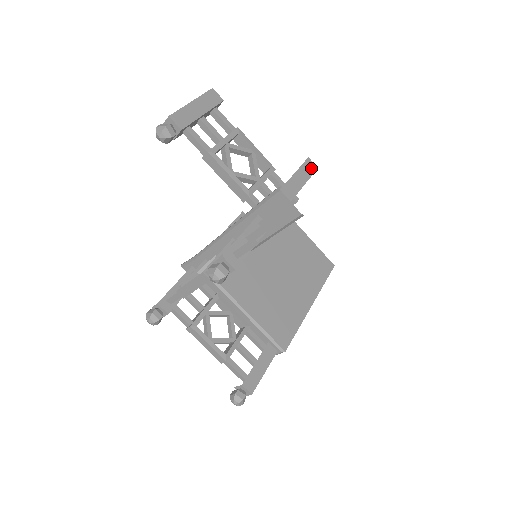
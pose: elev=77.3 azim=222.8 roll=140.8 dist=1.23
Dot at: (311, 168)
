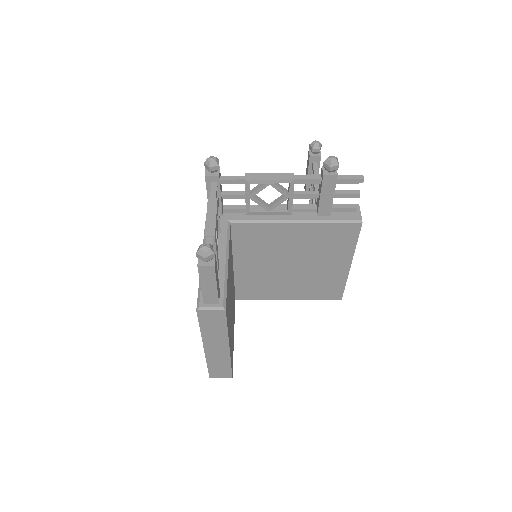
Dot at: occluded
